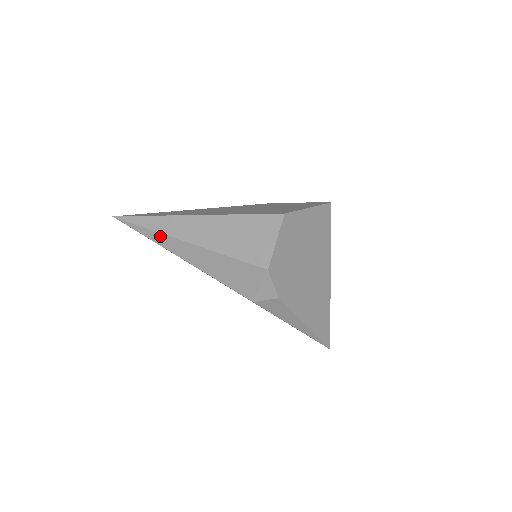
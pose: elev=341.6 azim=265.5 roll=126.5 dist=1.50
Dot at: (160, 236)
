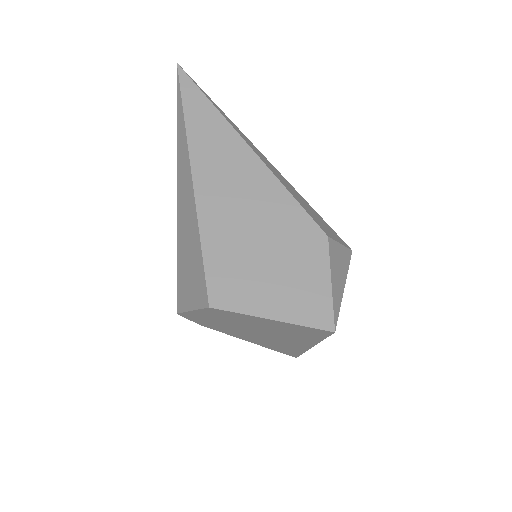
Dot at: occluded
